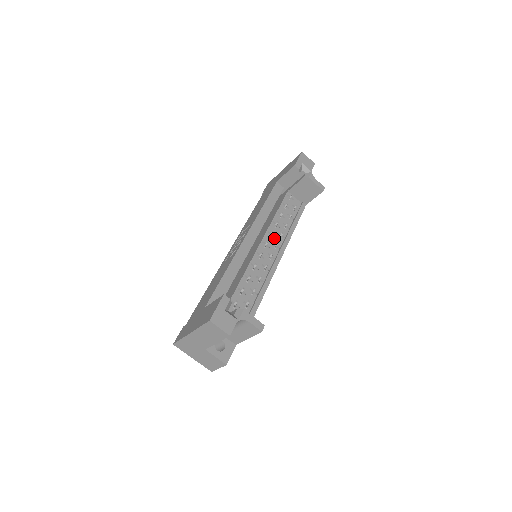
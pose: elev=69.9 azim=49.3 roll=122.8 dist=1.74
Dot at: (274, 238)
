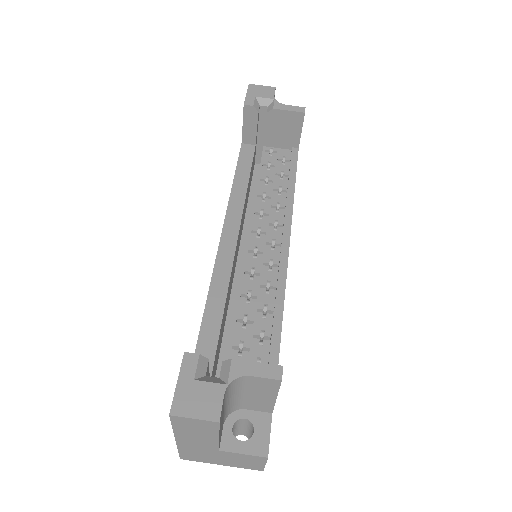
Dot at: (268, 217)
